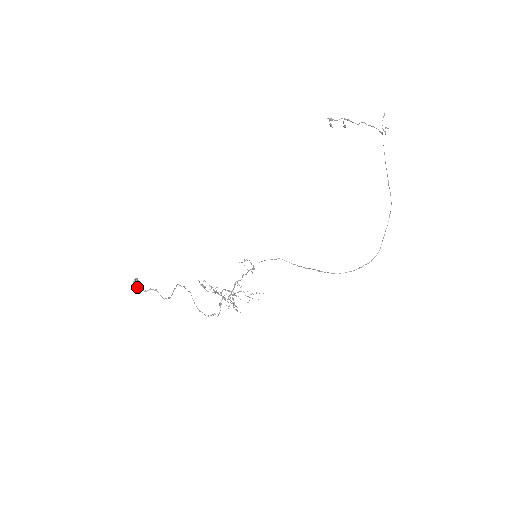
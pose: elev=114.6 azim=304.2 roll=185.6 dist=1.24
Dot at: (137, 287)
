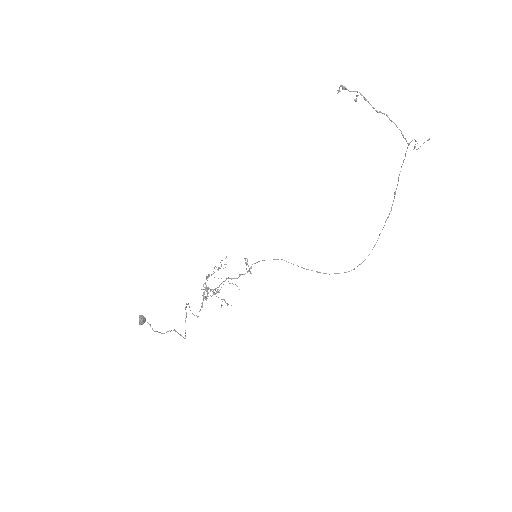
Dot at: (142, 324)
